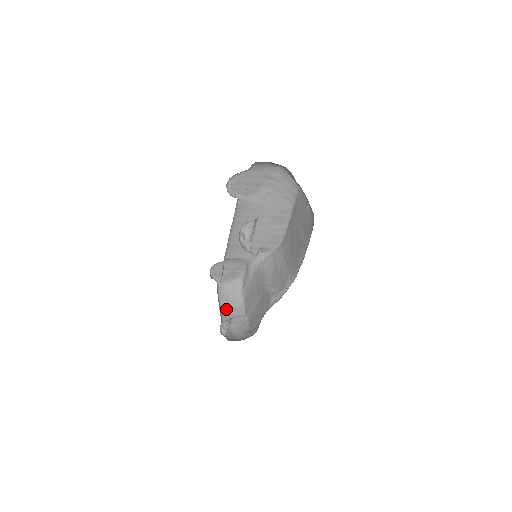
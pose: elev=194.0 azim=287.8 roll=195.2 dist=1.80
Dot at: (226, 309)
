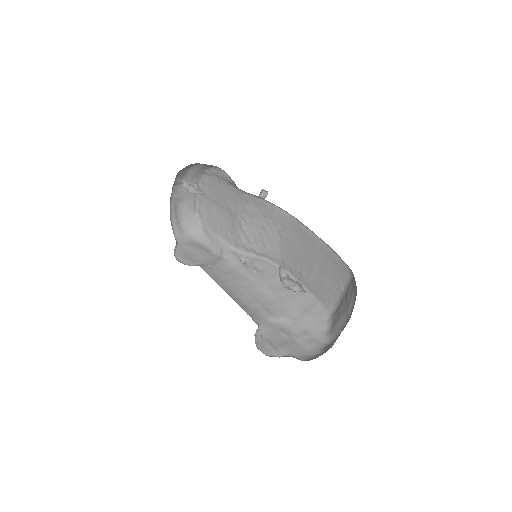
Dot at: (179, 180)
